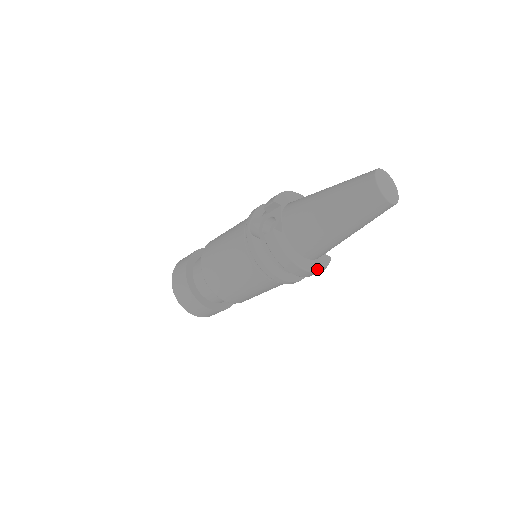
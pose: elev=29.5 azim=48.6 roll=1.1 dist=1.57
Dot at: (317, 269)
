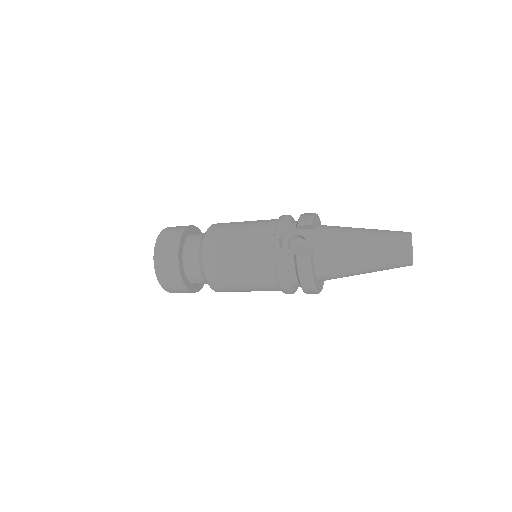
Dot at: (320, 290)
